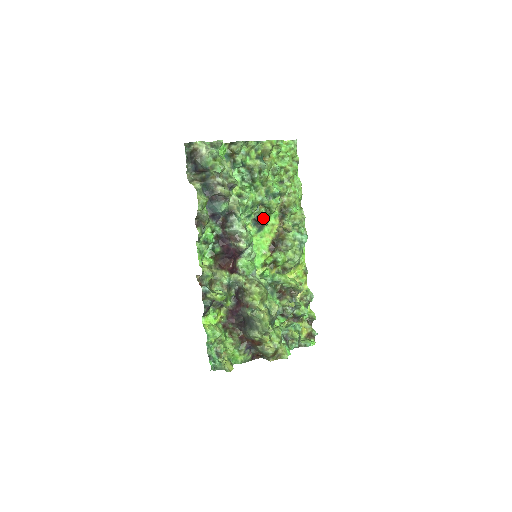
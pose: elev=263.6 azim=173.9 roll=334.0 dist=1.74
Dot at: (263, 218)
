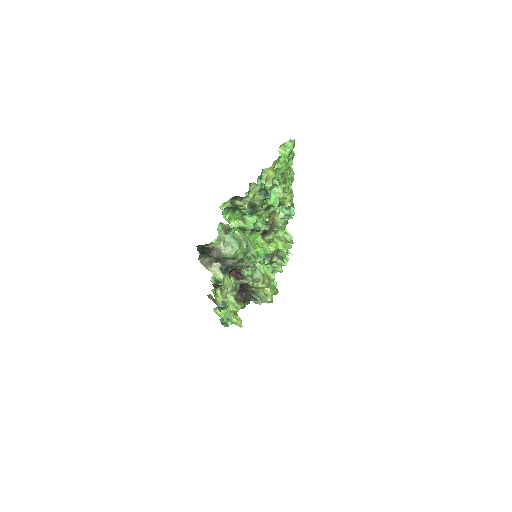
Dot at: (262, 229)
